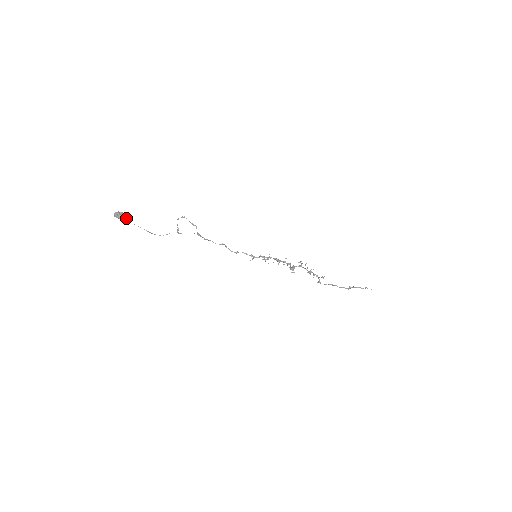
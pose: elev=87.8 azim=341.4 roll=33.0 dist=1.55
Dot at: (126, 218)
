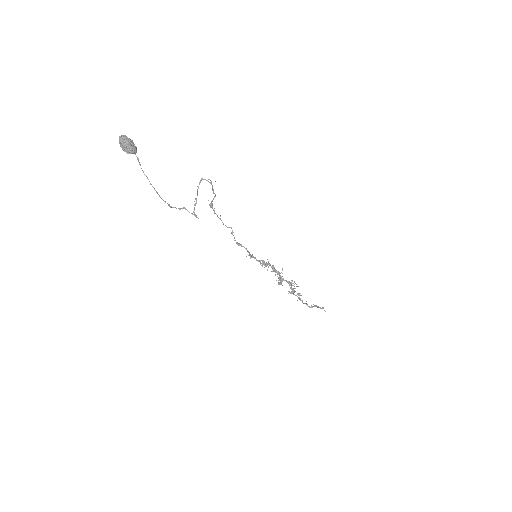
Dot at: (135, 153)
